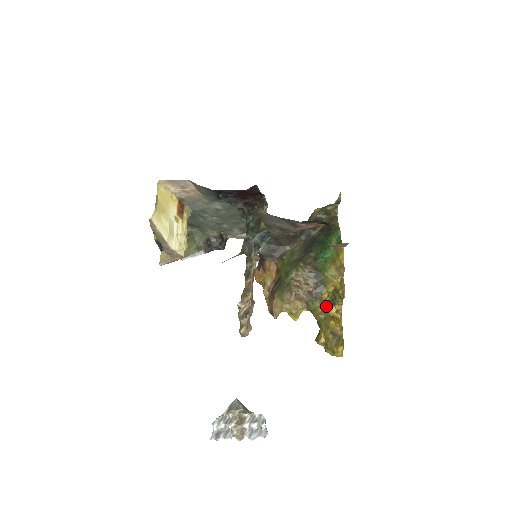
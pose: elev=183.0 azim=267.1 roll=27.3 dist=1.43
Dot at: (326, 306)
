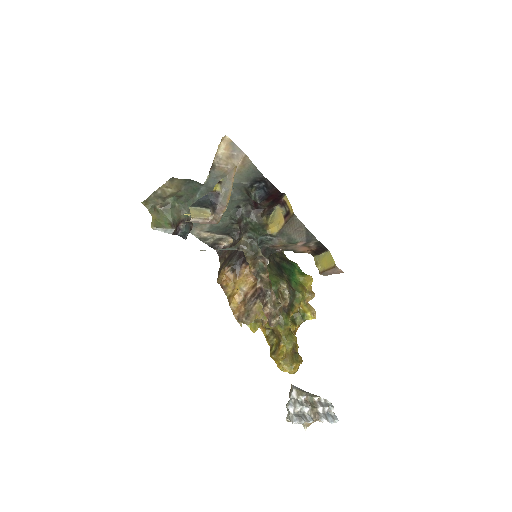
Dot at: occluded
